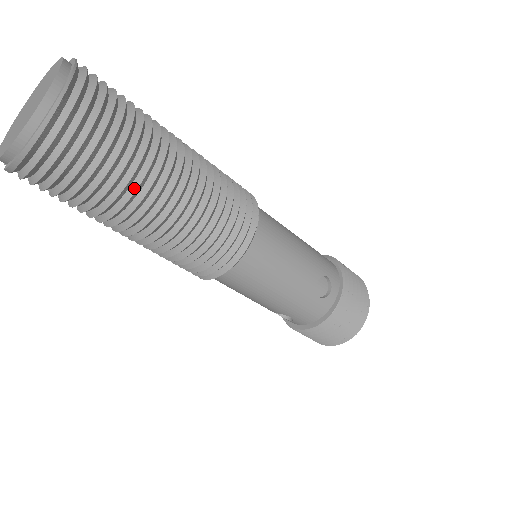
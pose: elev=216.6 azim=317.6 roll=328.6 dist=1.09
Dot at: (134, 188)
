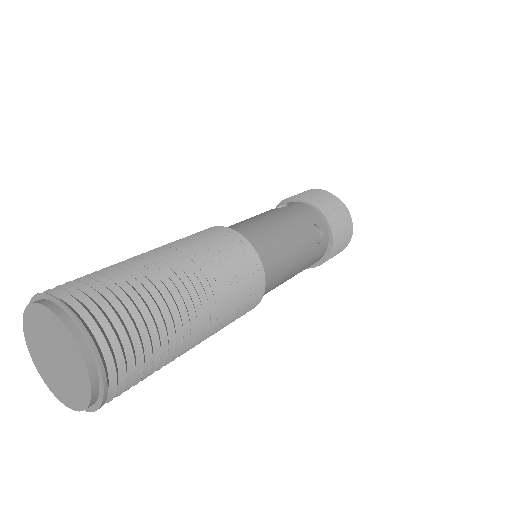
Dot at: (180, 335)
